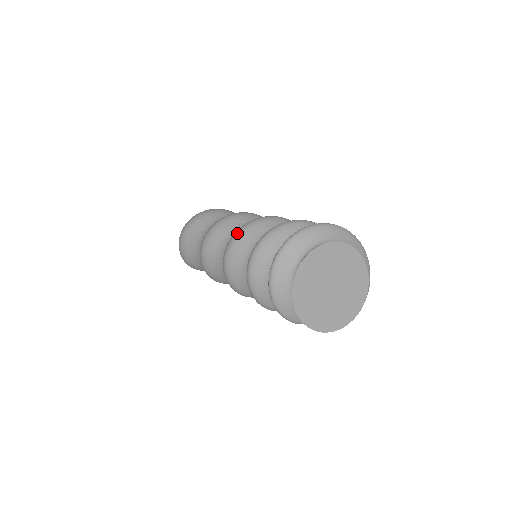
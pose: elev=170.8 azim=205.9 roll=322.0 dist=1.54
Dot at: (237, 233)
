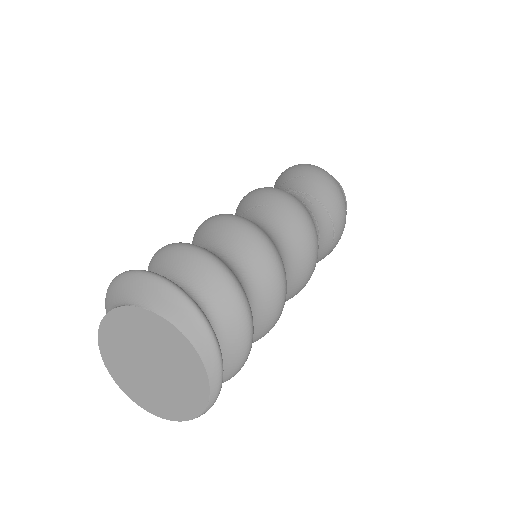
Dot at: (200, 225)
